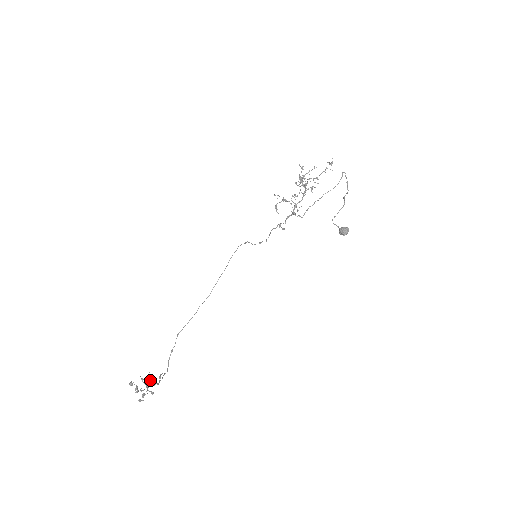
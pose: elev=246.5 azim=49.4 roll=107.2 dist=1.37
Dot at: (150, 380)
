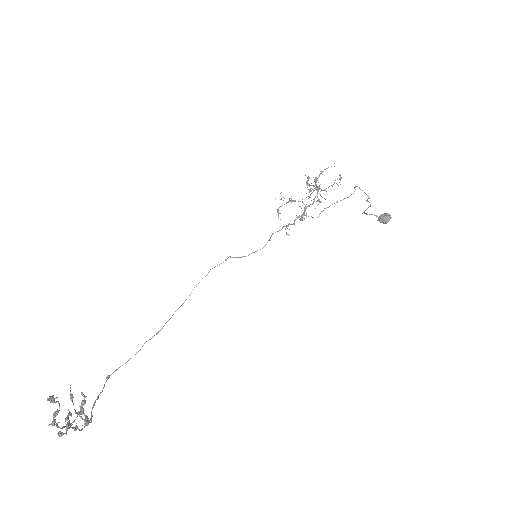
Dot at: (80, 407)
